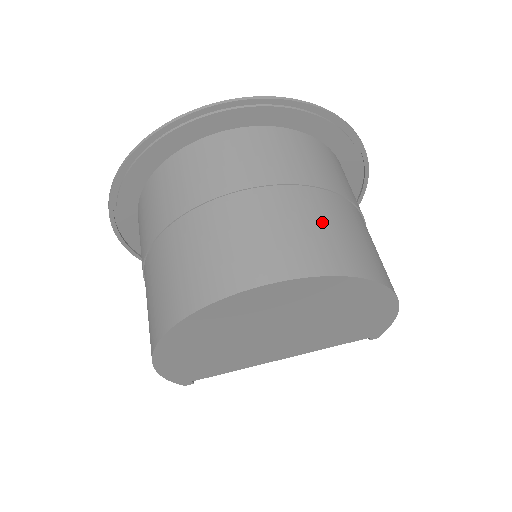
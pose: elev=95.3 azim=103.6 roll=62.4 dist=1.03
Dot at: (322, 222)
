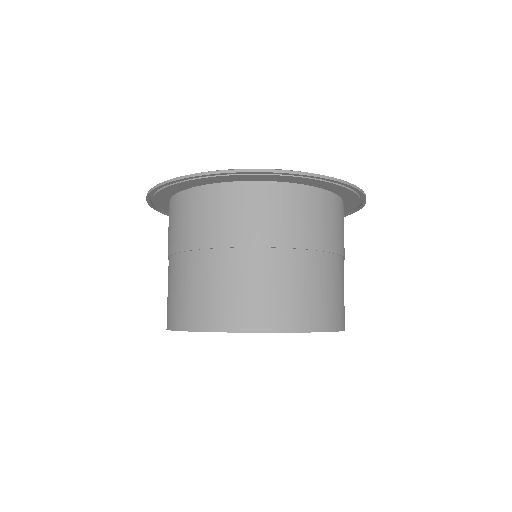
Dot at: (306, 285)
